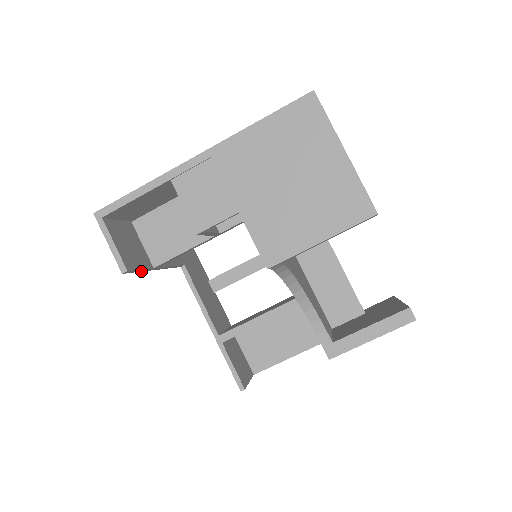
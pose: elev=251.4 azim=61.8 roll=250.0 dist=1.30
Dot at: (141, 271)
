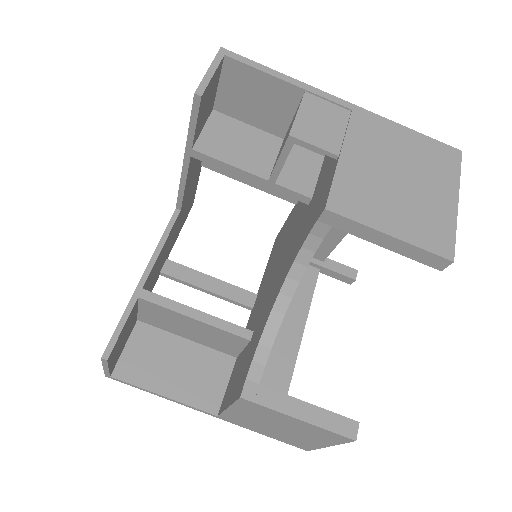
Dot at: (189, 131)
